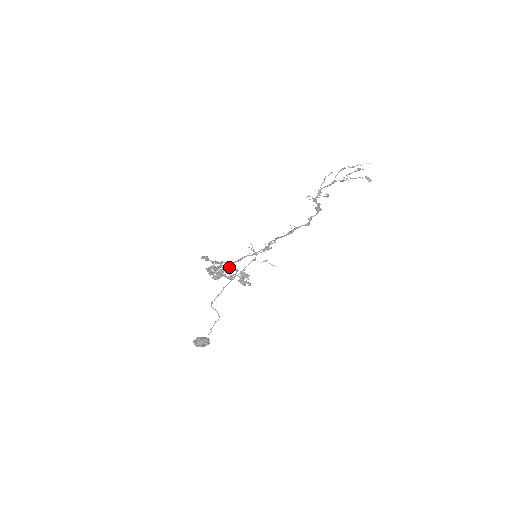
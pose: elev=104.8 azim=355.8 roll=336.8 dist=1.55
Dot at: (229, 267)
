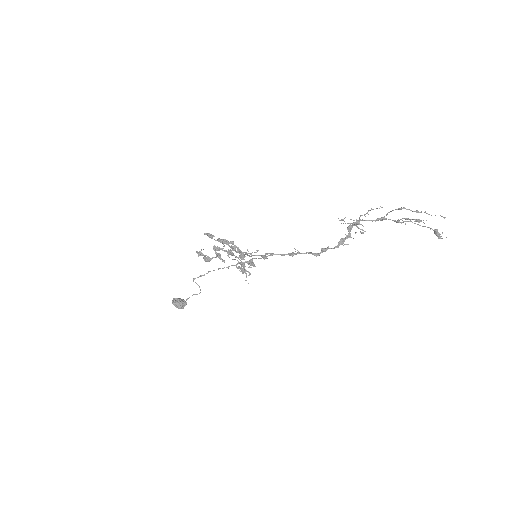
Dot at: (227, 253)
